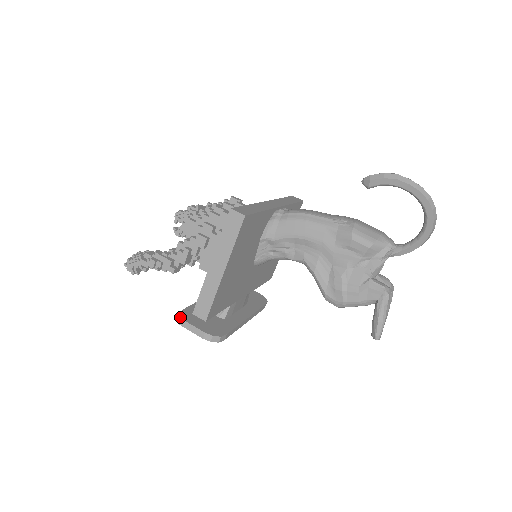
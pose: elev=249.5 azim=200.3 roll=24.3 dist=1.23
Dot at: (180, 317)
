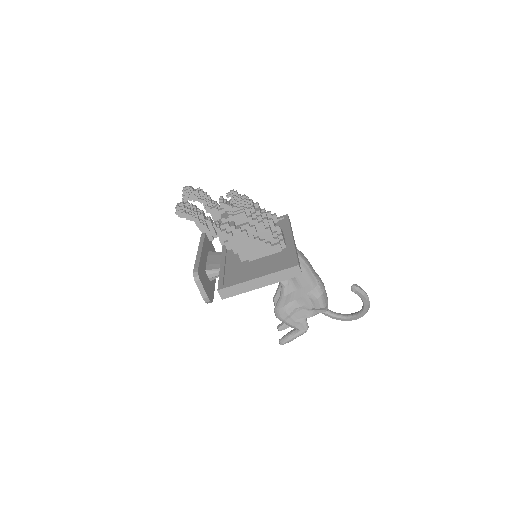
Dot at: (199, 278)
